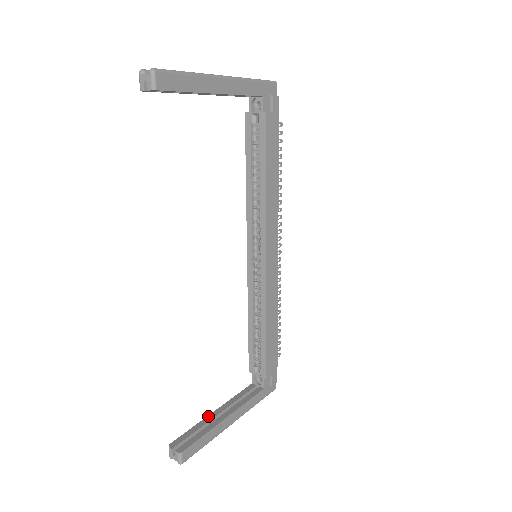
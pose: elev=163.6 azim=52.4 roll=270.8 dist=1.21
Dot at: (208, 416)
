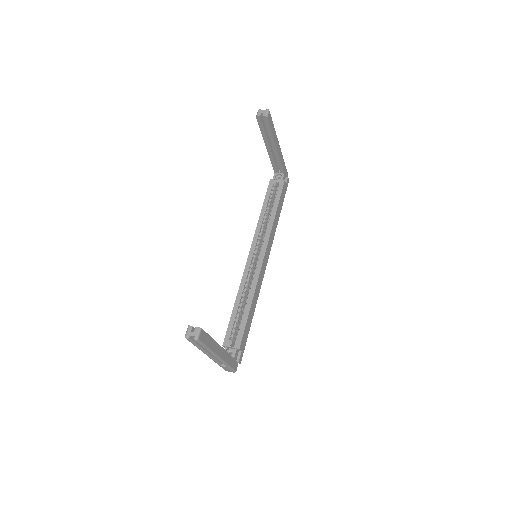
Dot at: occluded
